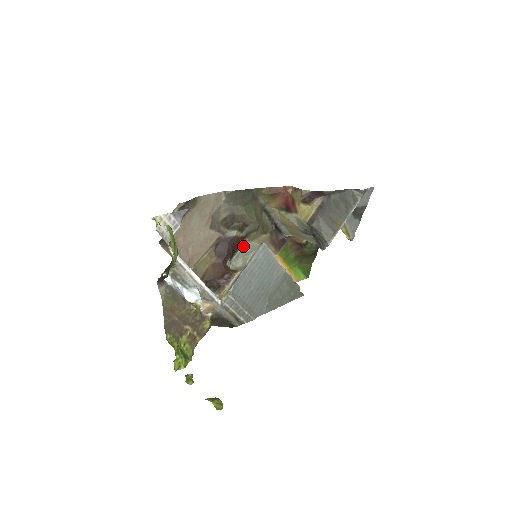
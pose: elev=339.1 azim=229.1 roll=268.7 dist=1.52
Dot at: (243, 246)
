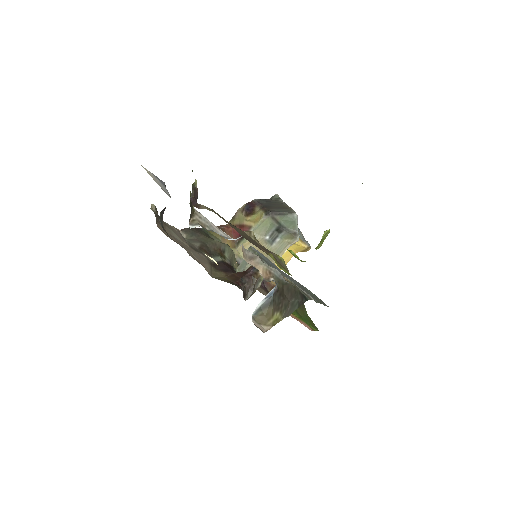
Dot at: occluded
